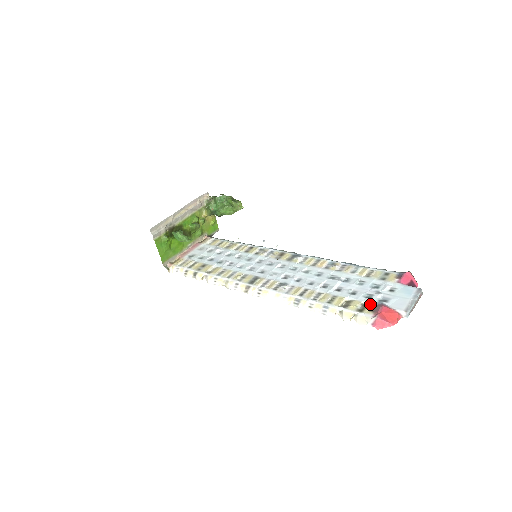
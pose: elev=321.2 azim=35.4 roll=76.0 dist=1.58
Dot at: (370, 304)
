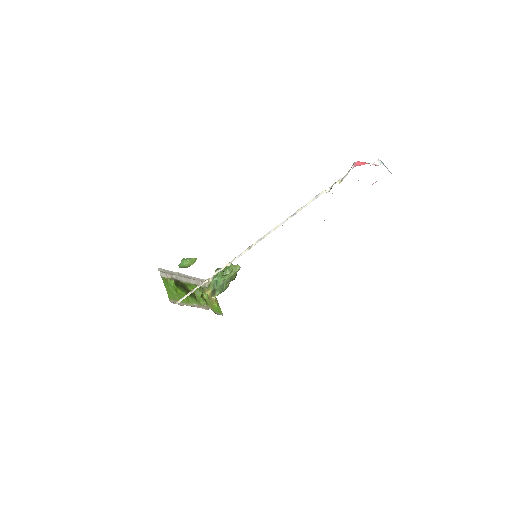
Dot at: occluded
